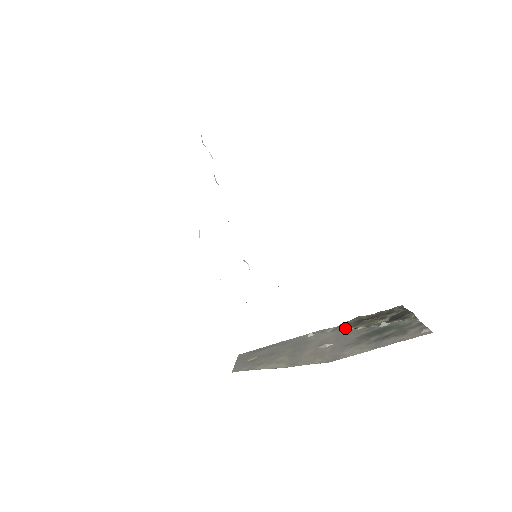
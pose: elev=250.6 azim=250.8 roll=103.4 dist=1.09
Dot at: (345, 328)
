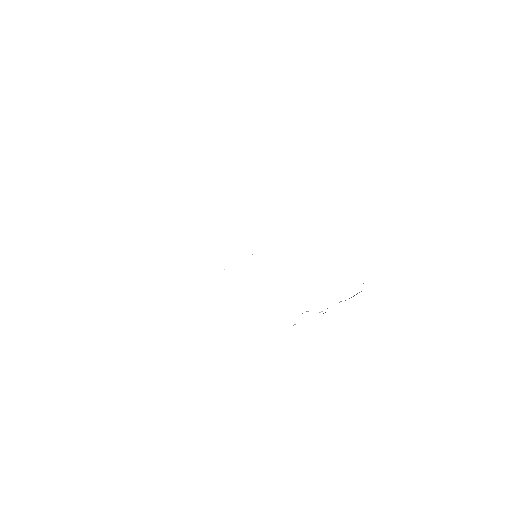
Dot at: occluded
